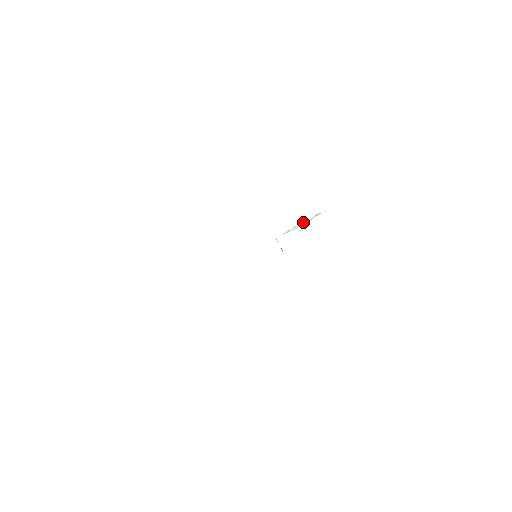
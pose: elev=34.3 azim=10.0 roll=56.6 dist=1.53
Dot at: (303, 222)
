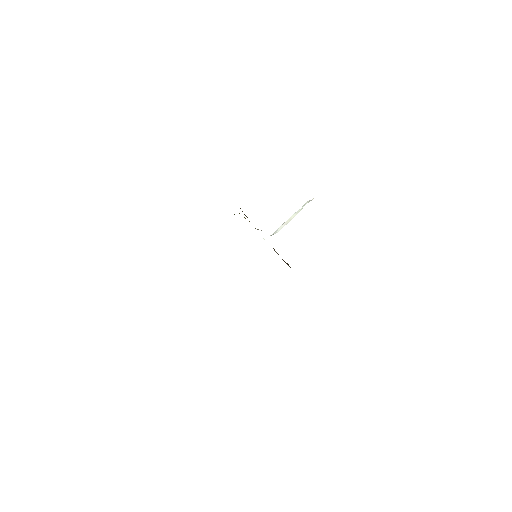
Dot at: (291, 216)
